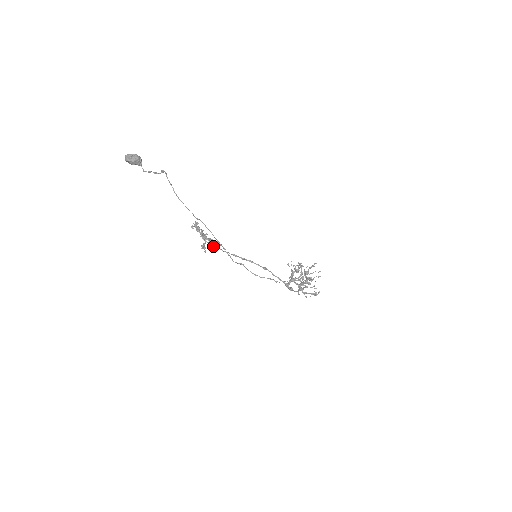
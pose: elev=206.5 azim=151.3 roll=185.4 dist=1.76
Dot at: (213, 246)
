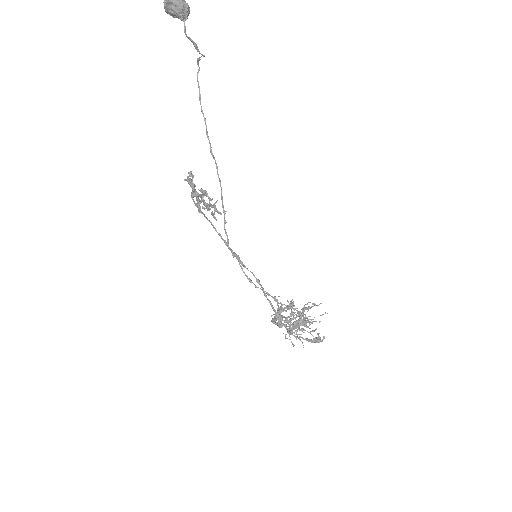
Dot at: occluded
